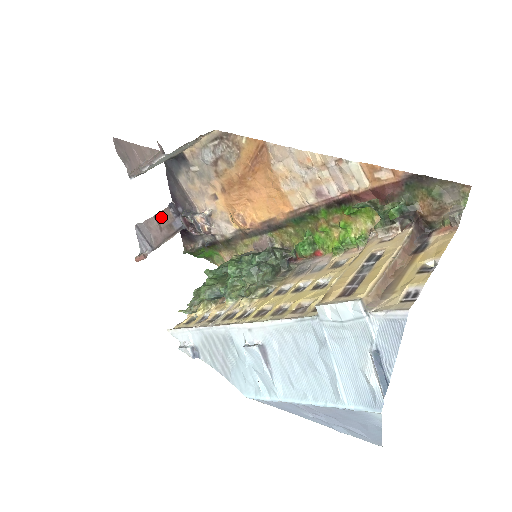
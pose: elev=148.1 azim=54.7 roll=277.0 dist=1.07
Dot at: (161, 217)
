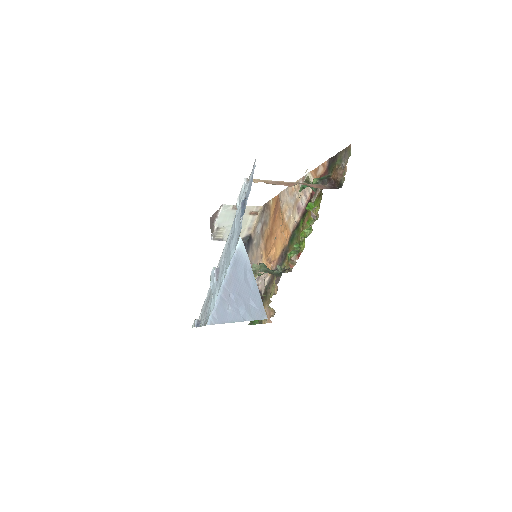
Dot at: occluded
